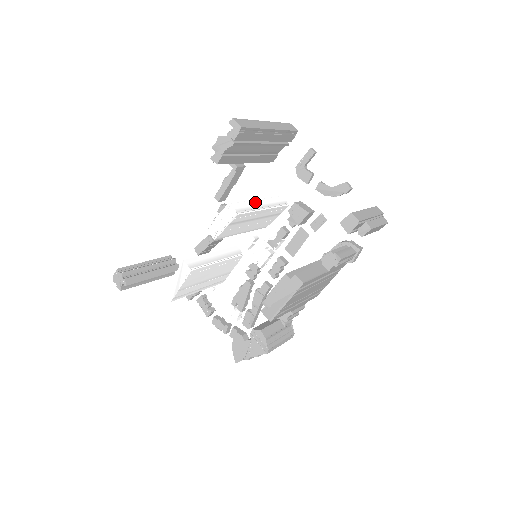
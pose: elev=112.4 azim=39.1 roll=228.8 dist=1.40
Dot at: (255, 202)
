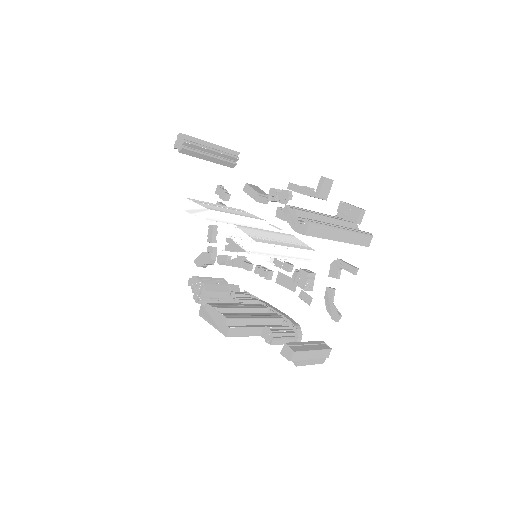
Dot at: (280, 249)
